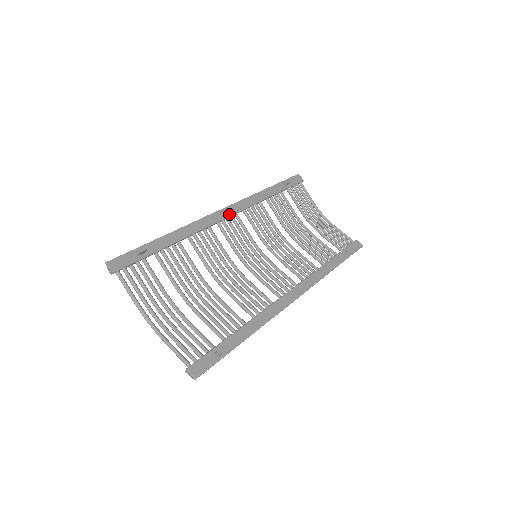
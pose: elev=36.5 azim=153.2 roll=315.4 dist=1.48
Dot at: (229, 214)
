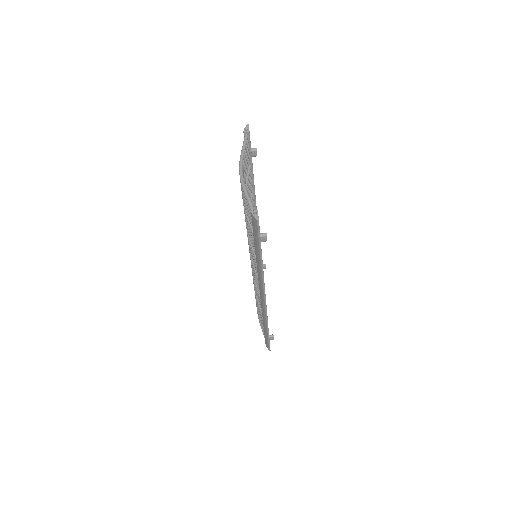
Dot at: occluded
